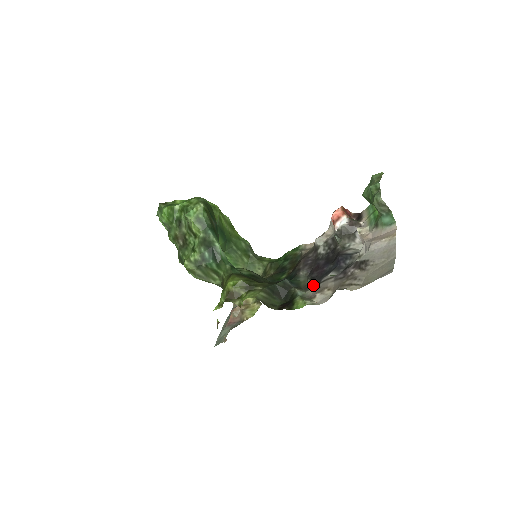
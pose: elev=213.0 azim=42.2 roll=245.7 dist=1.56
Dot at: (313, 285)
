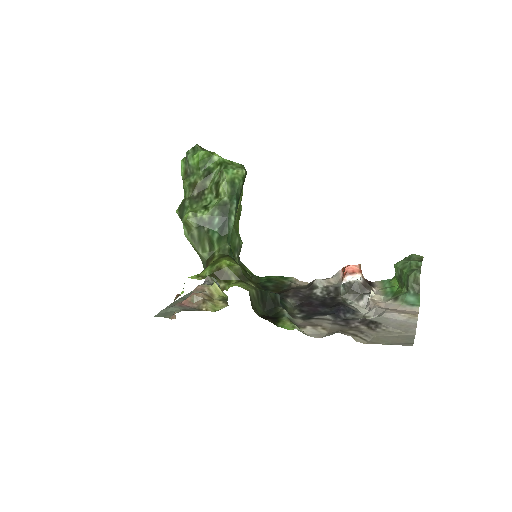
Dot at: (302, 316)
